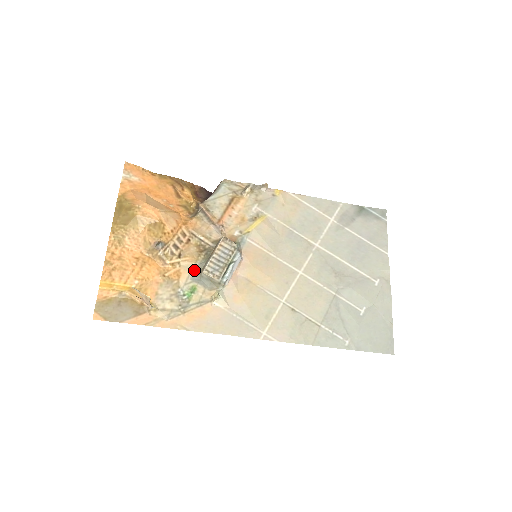
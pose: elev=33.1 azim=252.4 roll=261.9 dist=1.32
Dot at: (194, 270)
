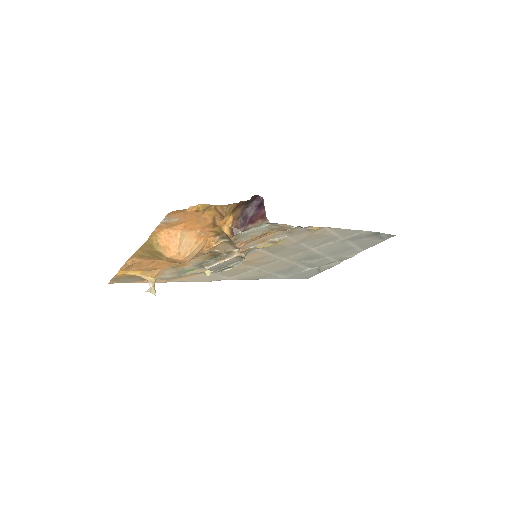
Dot at: (199, 263)
